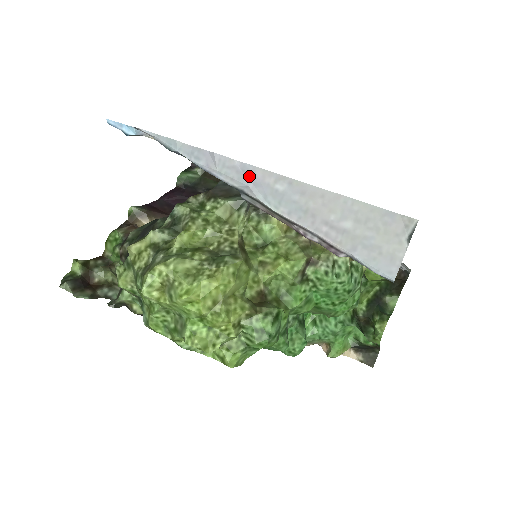
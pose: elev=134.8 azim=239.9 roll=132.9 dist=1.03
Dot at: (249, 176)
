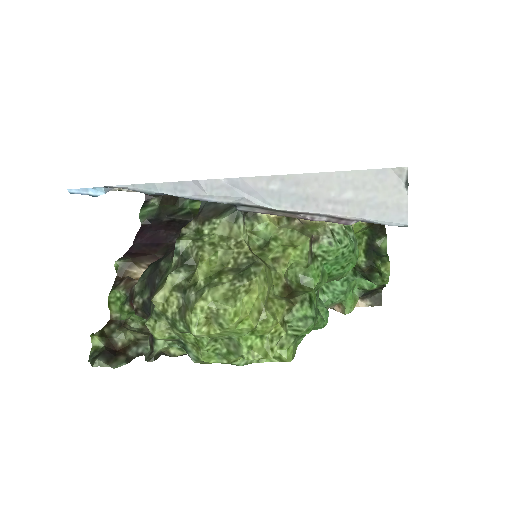
Dot at: (241, 188)
